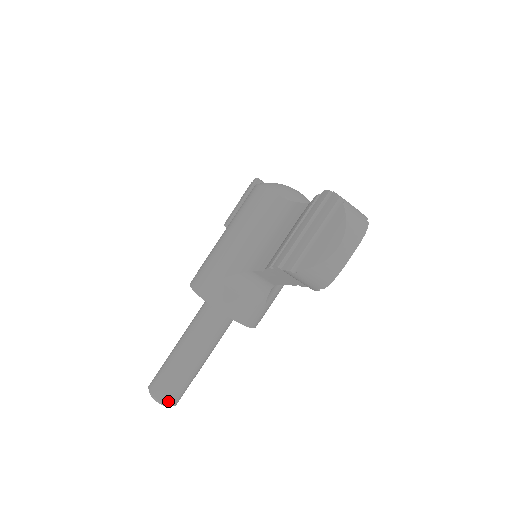
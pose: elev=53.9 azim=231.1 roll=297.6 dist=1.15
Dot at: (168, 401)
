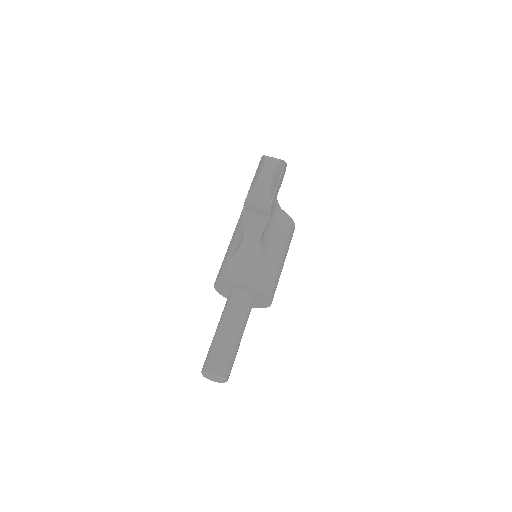
Dot at: (216, 371)
